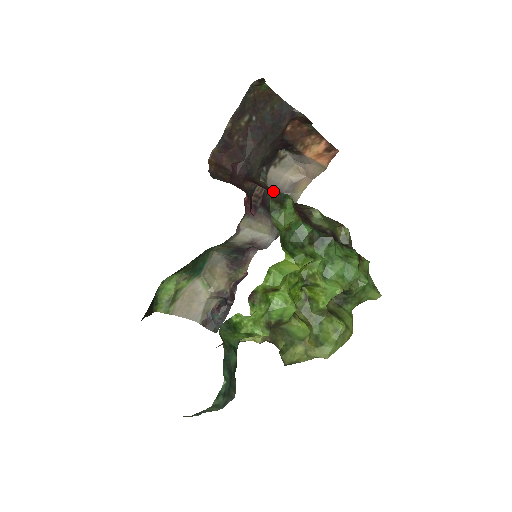
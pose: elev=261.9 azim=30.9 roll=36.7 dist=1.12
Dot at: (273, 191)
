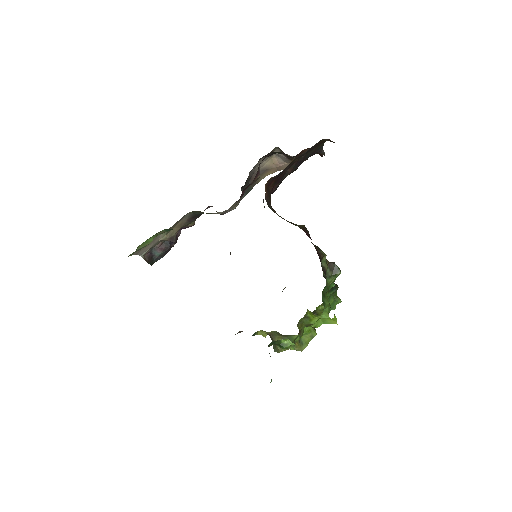
Dot at: (250, 172)
